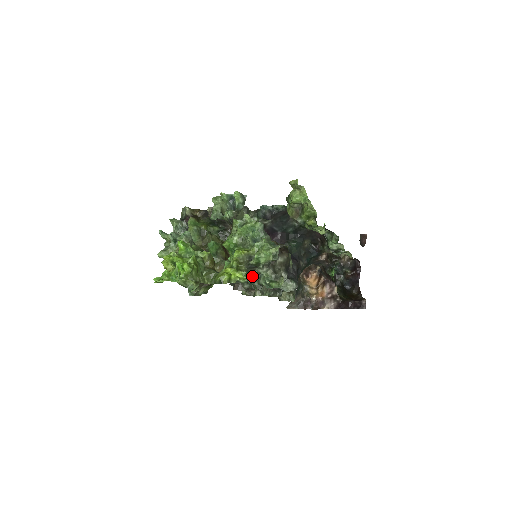
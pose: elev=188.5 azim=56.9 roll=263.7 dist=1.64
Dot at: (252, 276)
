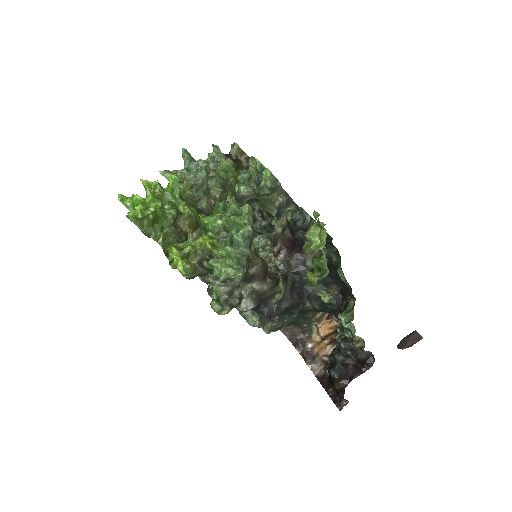
Dot at: occluded
